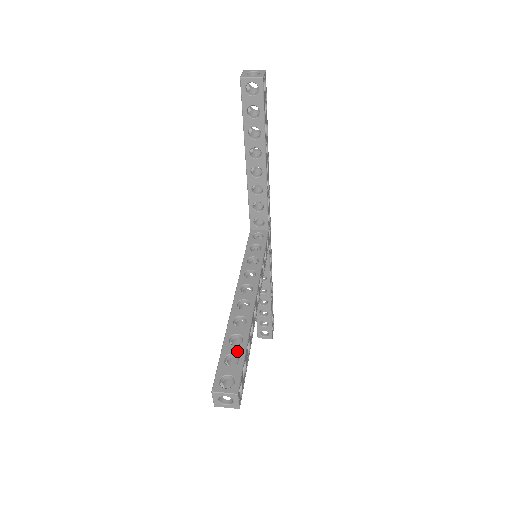
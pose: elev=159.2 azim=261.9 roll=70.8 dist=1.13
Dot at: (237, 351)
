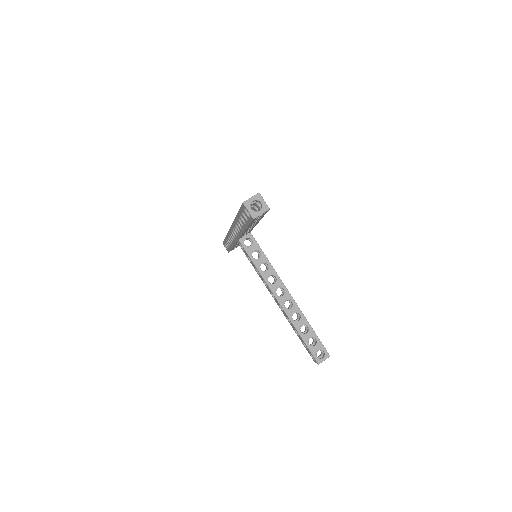
Dot at: (311, 335)
